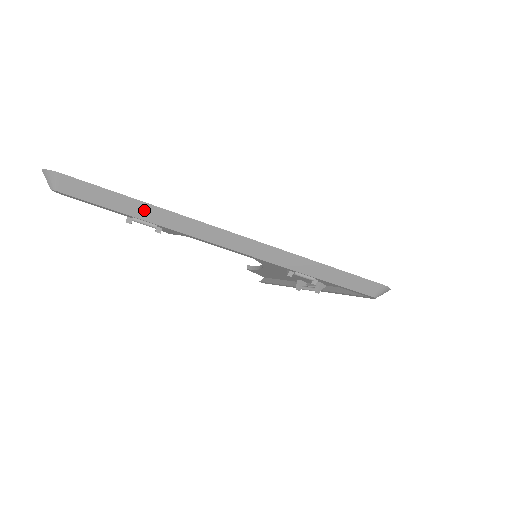
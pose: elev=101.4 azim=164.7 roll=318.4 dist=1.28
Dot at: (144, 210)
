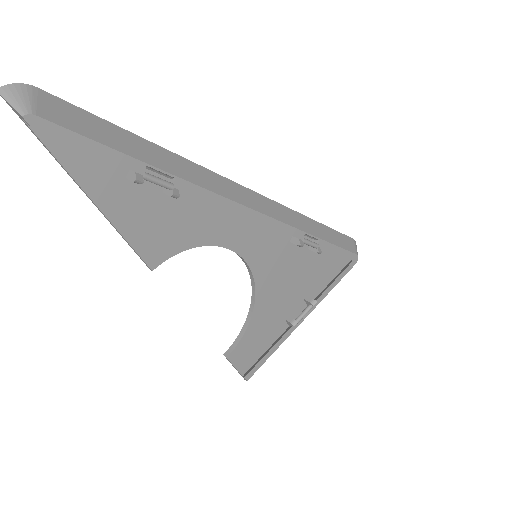
Dot at: (155, 154)
